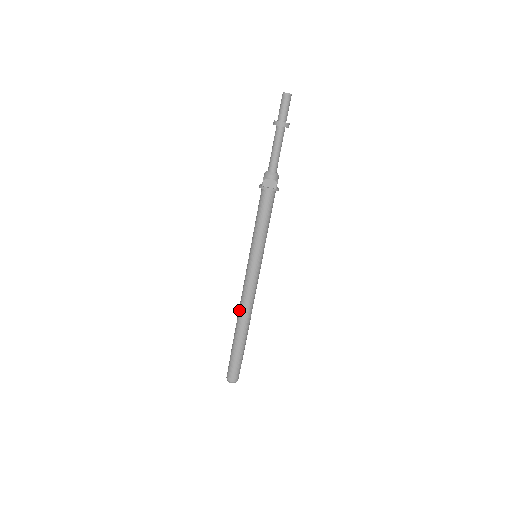
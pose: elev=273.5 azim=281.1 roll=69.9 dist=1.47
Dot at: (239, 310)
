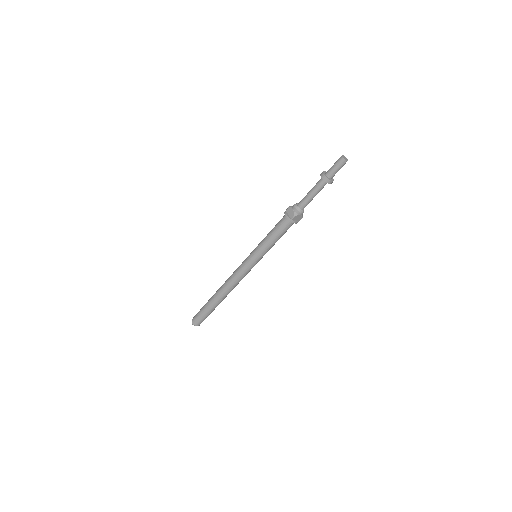
Dot at: (225, 282)
